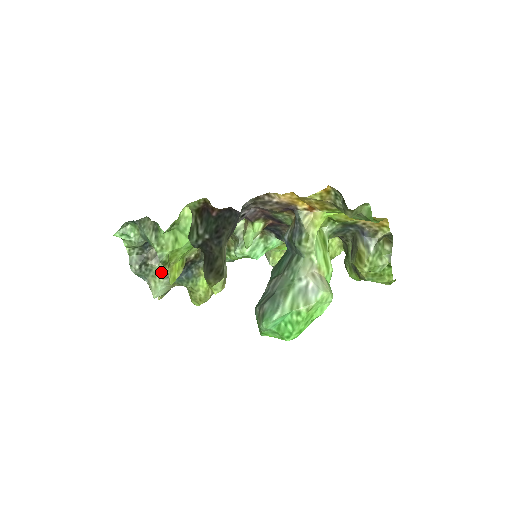
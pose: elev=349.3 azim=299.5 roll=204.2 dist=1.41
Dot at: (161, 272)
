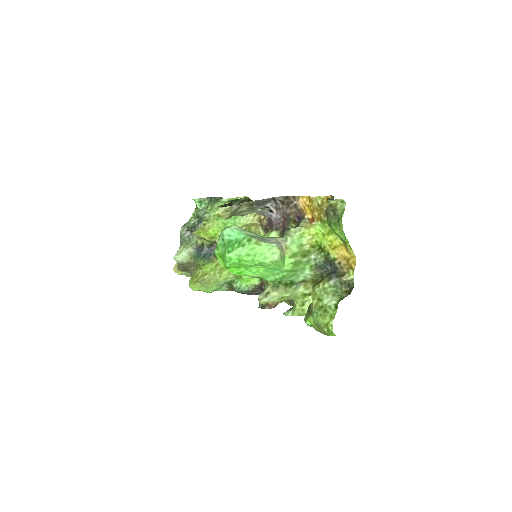
Dot at: (194, 242)
